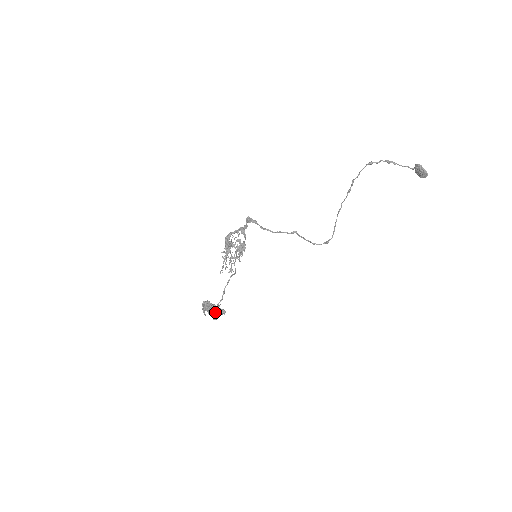
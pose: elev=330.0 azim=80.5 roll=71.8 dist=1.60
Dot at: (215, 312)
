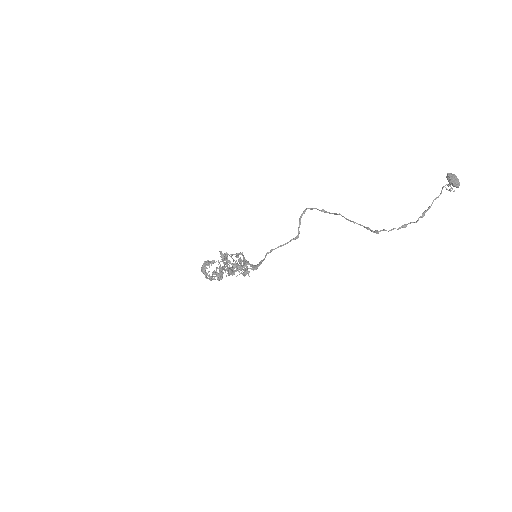
Dot at: occluded
